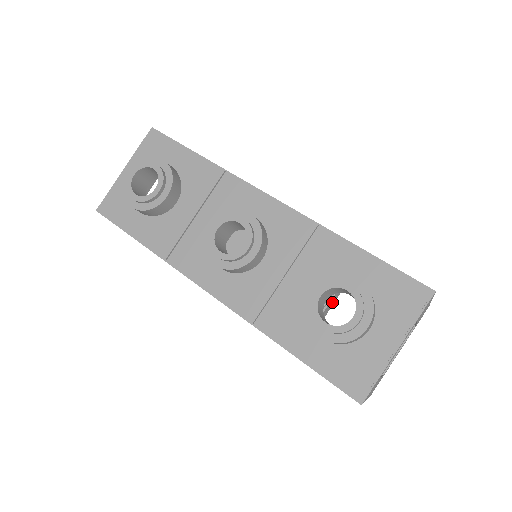
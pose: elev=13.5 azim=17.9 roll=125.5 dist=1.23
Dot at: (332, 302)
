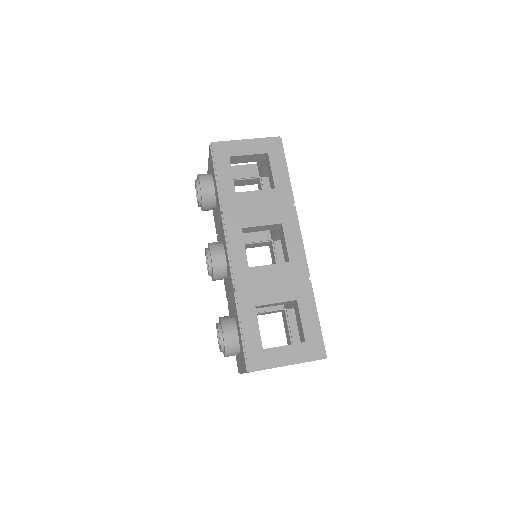
Dot at: occluded
